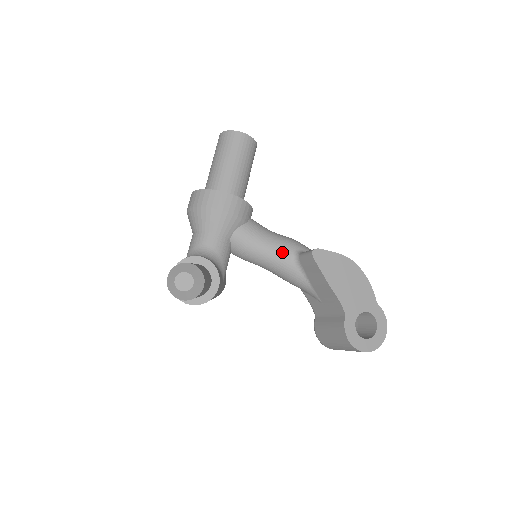
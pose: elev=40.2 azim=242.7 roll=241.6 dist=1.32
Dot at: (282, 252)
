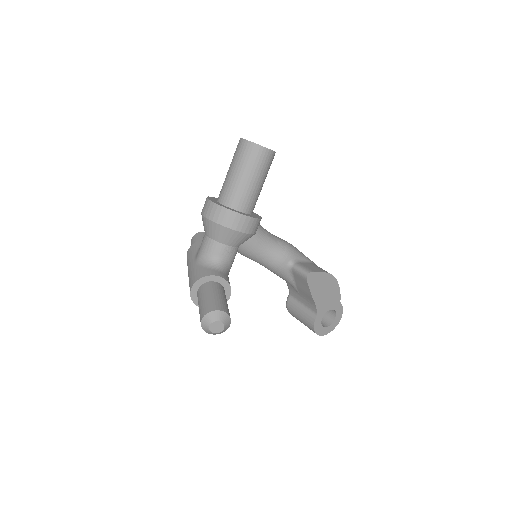
Dot at: (280, 261)
